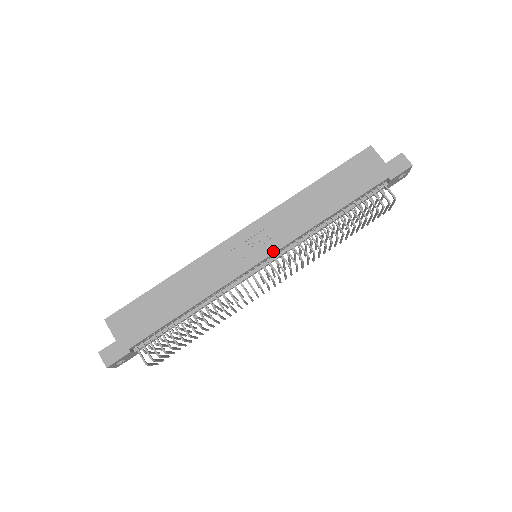
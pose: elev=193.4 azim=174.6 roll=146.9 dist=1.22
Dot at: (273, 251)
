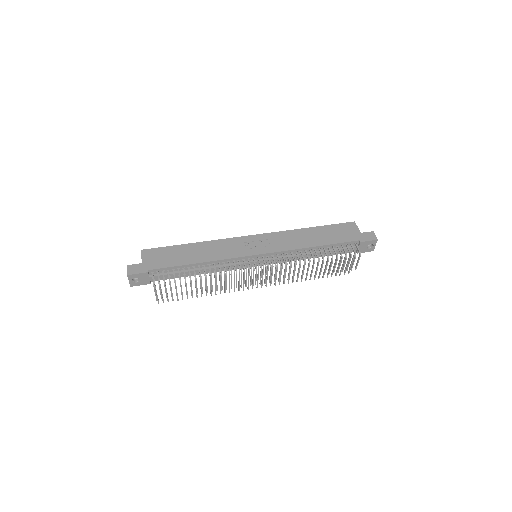
Dot at: (269, 252)
